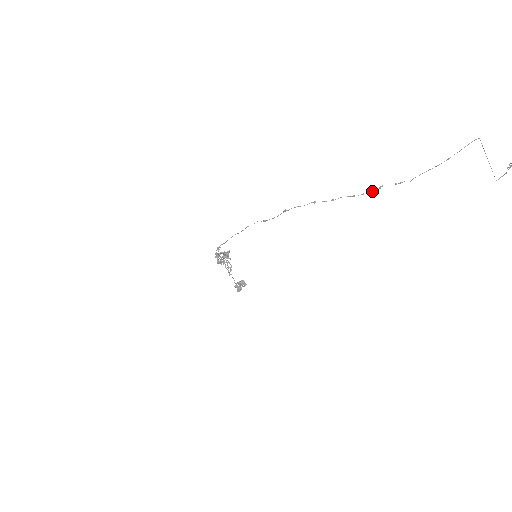
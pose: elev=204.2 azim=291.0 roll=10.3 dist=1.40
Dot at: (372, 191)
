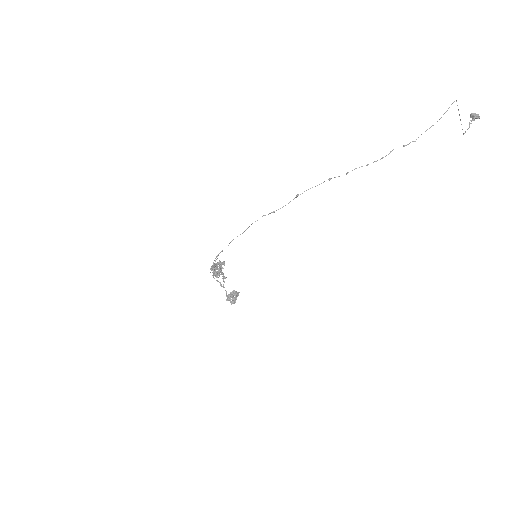
Dot at: occluded
